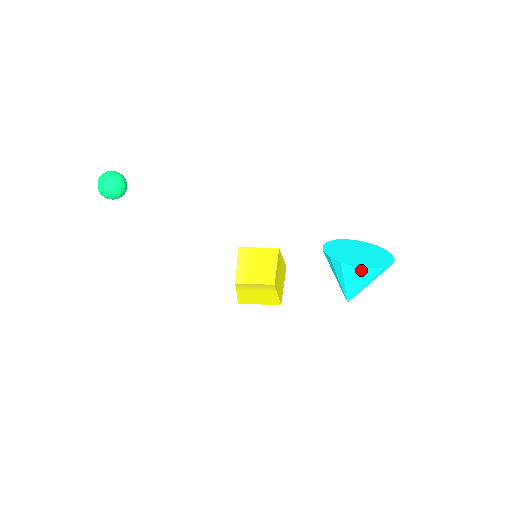
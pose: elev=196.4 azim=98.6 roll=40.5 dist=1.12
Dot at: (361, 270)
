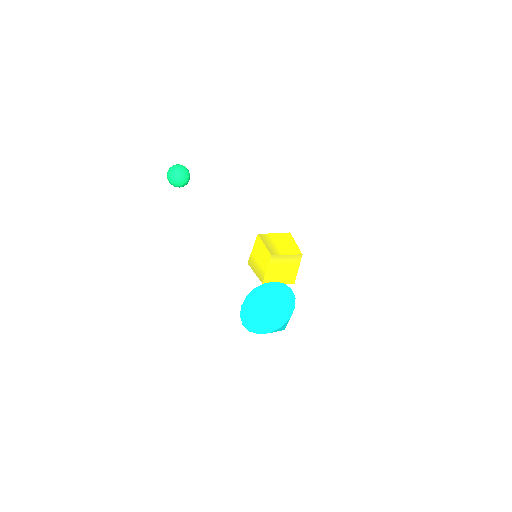
Dot at: (256, 332)
